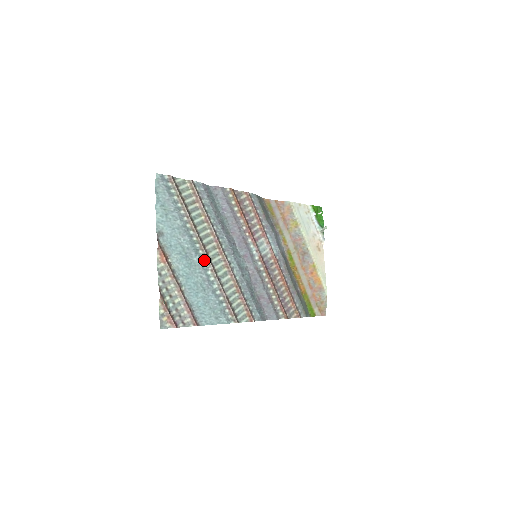
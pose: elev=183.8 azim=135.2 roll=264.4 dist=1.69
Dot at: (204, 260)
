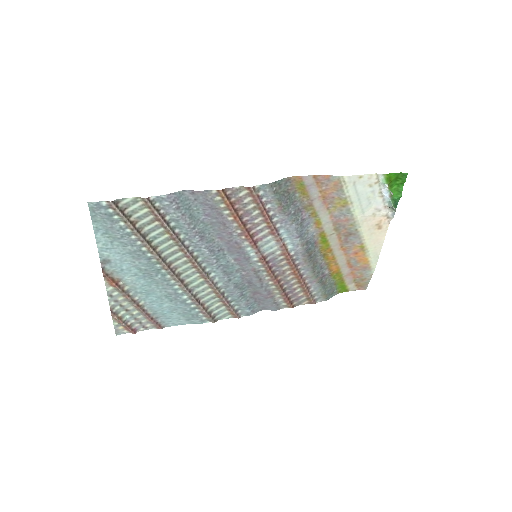
Dot at: (169, 277)
